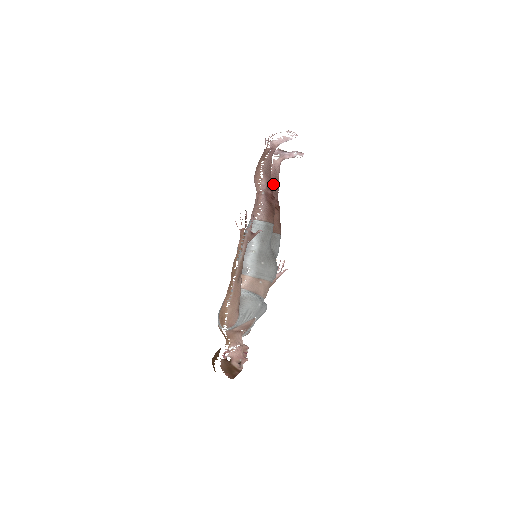
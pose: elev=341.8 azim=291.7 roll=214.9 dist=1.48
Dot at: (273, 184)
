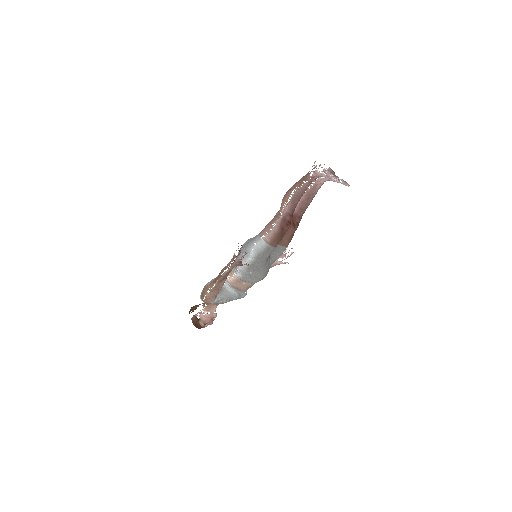
Dot at: (305, 201)
